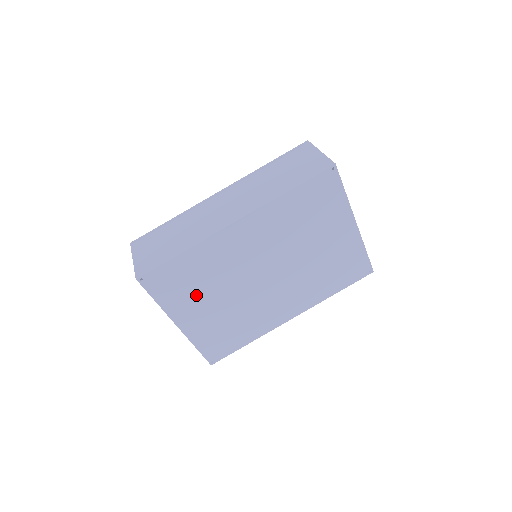
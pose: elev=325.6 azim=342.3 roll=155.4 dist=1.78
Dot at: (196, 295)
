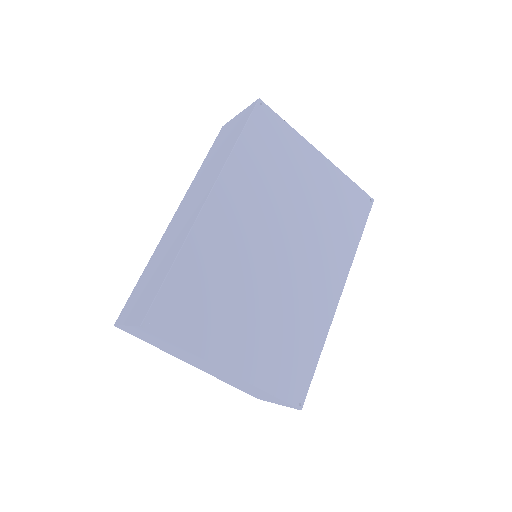
Dot at: (223, 315)
